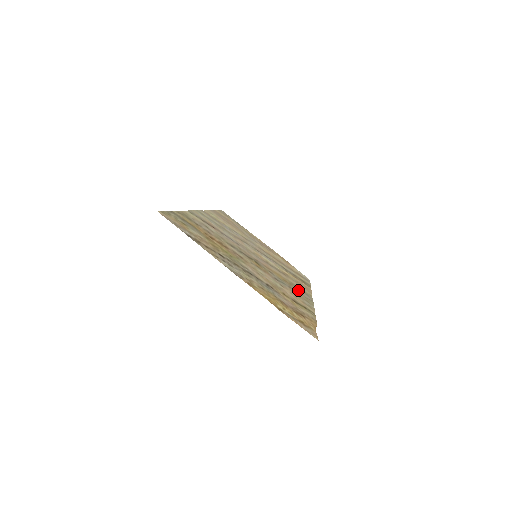
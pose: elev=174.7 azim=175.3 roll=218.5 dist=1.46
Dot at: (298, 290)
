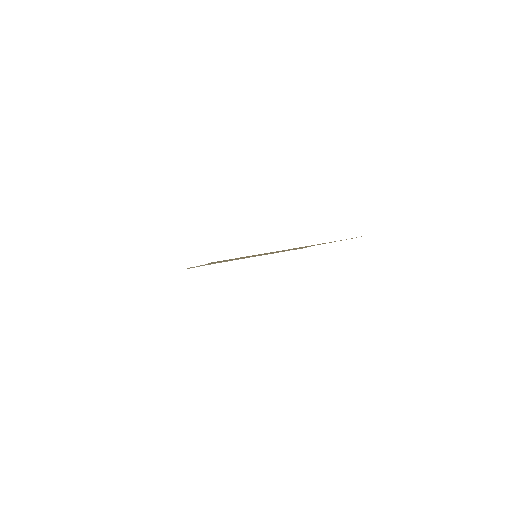
Dot at: occluded
